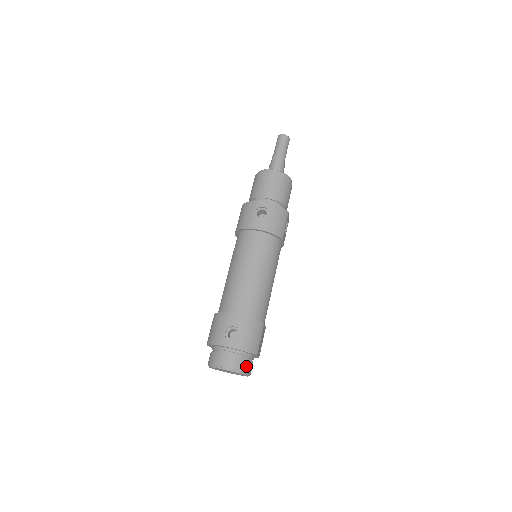
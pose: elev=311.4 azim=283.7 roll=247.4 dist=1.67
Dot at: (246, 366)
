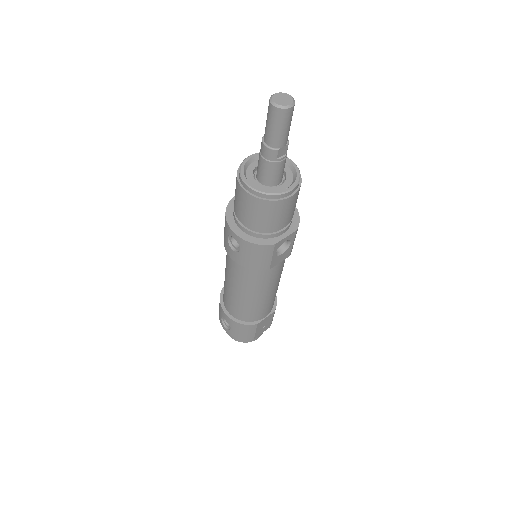
Dot at: occluded
